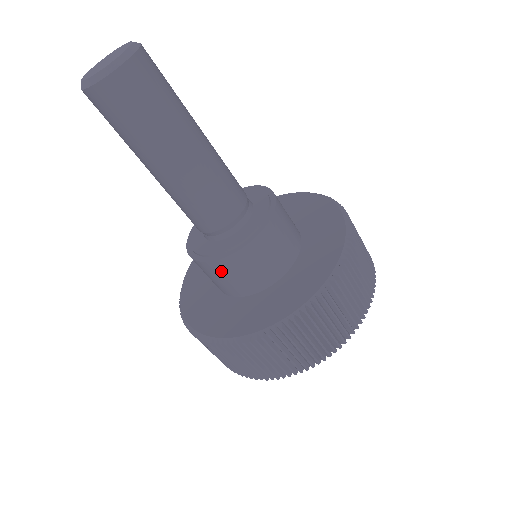
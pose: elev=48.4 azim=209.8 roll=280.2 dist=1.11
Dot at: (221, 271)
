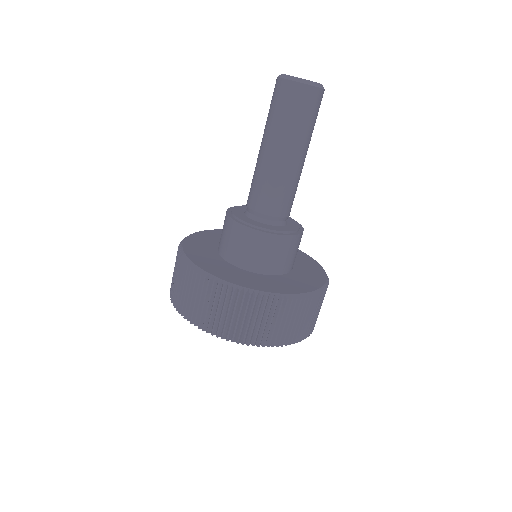
Dot at: (285, 246)
